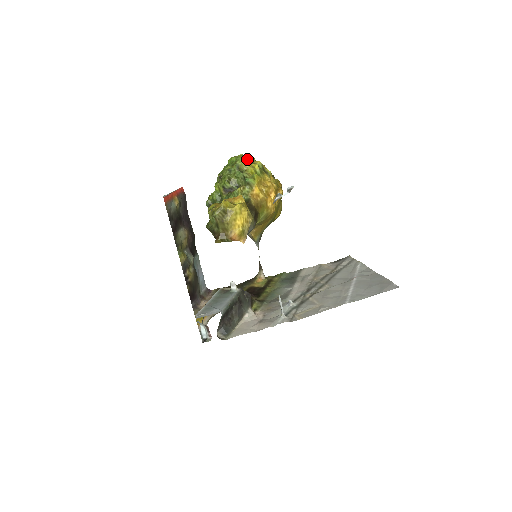
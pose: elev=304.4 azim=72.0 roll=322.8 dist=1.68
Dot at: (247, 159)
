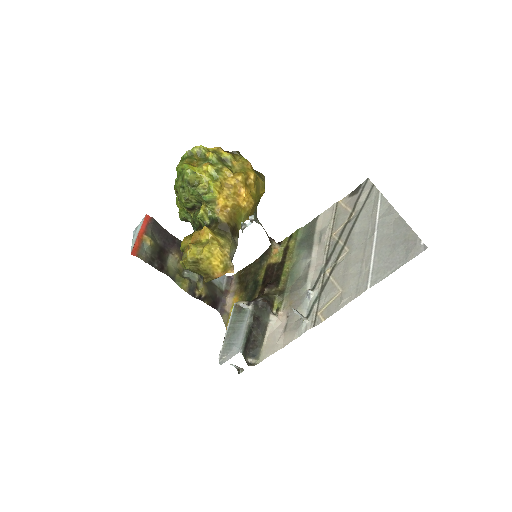
Dot at: (196, 154)
